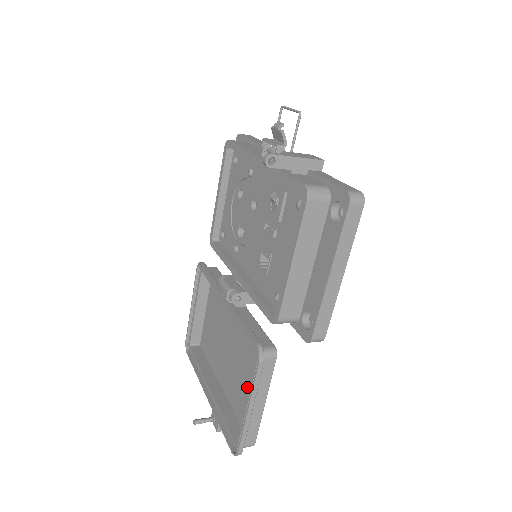
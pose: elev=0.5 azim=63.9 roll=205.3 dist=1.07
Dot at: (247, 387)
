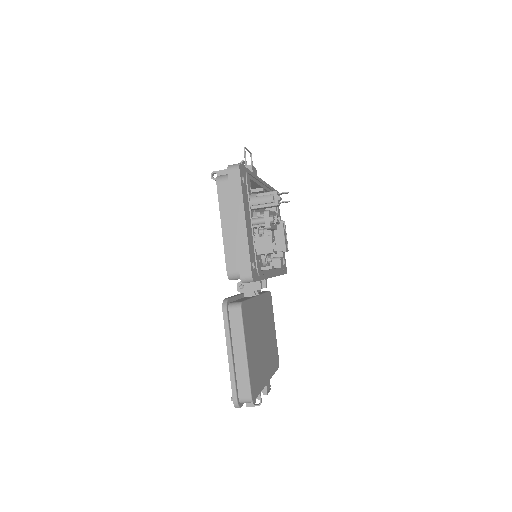
Dot at: occluded
